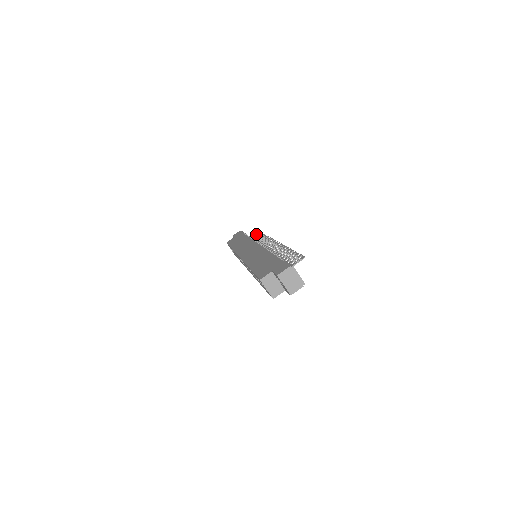
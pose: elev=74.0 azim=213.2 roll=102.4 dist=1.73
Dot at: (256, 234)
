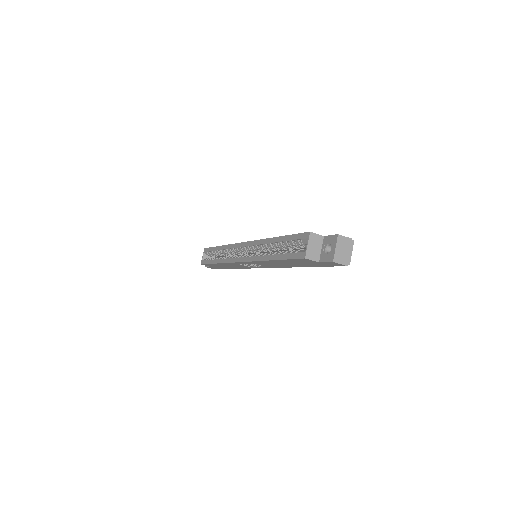
Dot at: occluded
